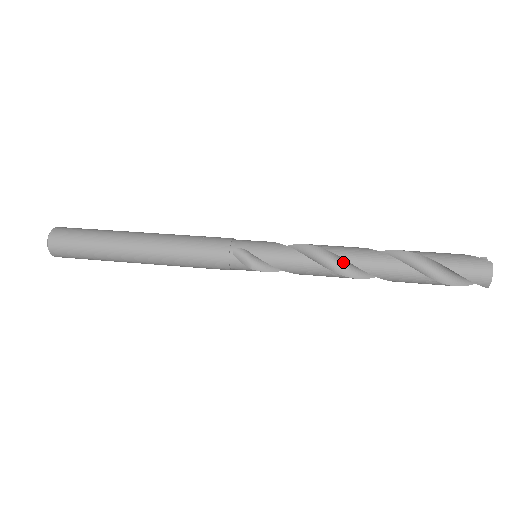
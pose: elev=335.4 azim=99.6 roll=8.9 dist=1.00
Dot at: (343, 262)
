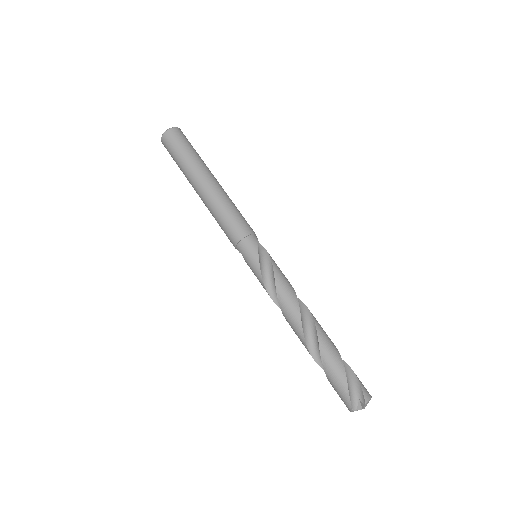
Dot at: occluded
